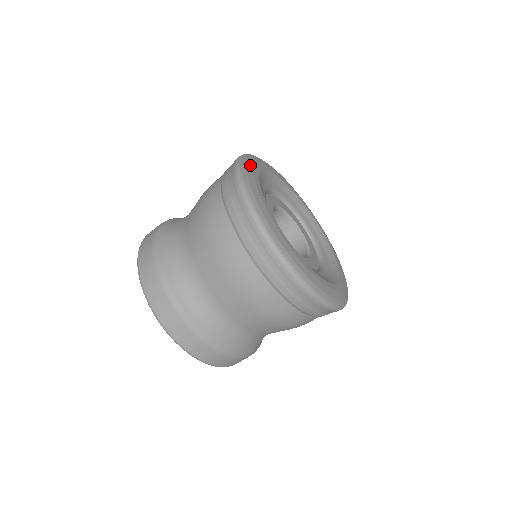
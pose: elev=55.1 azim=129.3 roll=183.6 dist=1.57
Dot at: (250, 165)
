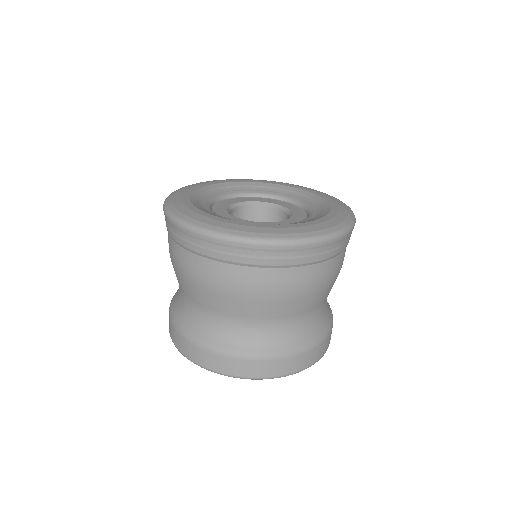
Dot at: (178, 206)
